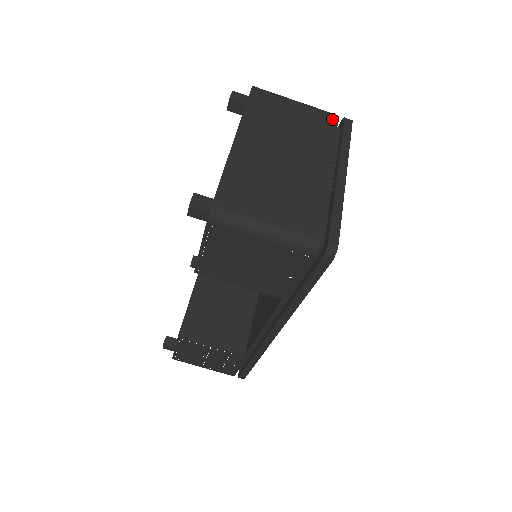
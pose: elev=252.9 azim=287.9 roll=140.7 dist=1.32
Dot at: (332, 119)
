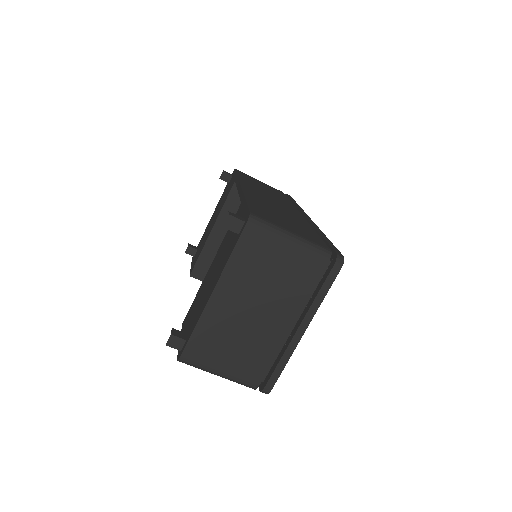
Dot at: (320, 265)
